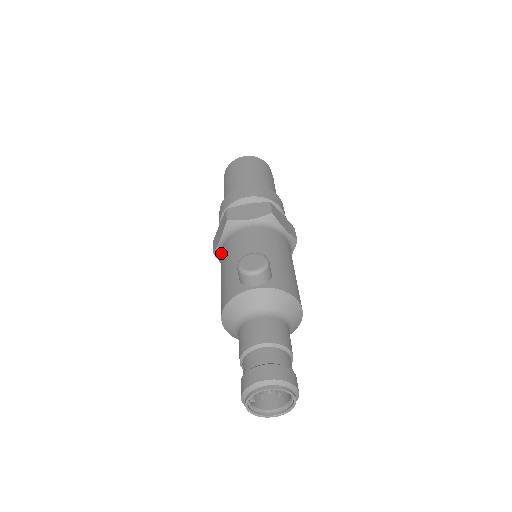
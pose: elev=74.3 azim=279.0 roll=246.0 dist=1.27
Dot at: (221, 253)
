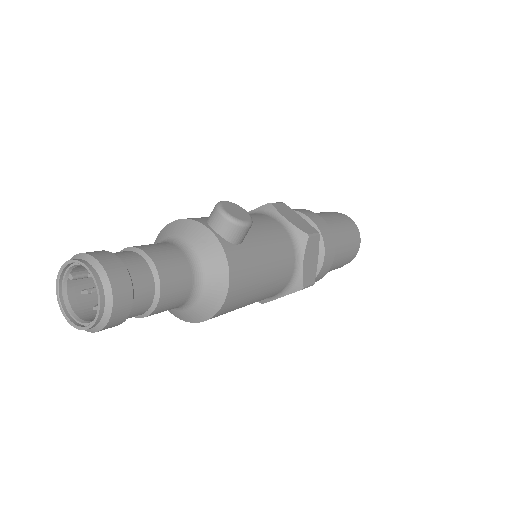
Dot at: occluded
